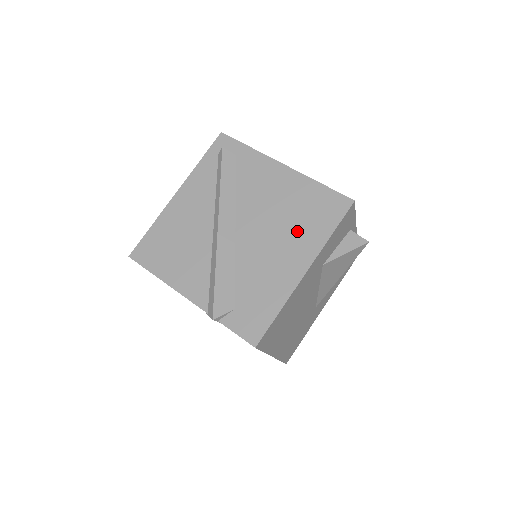
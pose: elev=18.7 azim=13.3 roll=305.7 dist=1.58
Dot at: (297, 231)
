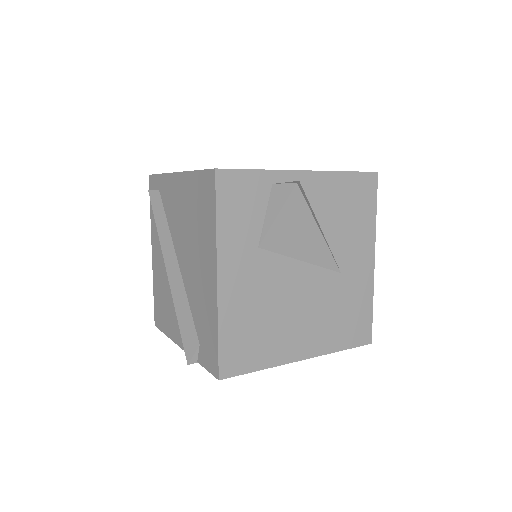
Dot at: (200, 237)
